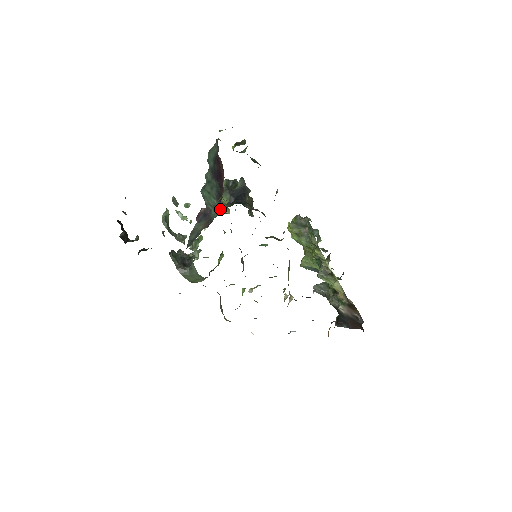
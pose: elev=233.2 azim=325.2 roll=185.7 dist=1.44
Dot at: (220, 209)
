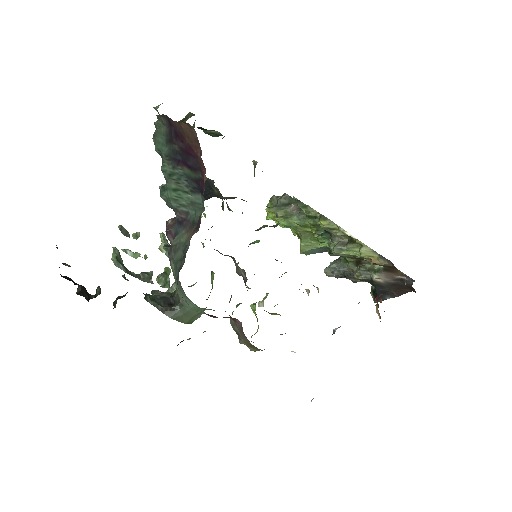
Dot at: occluded
